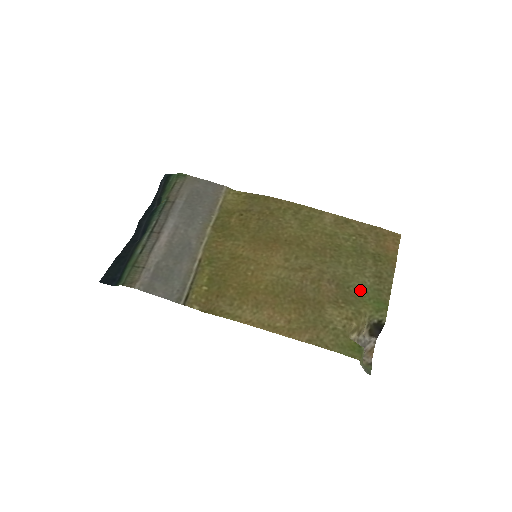
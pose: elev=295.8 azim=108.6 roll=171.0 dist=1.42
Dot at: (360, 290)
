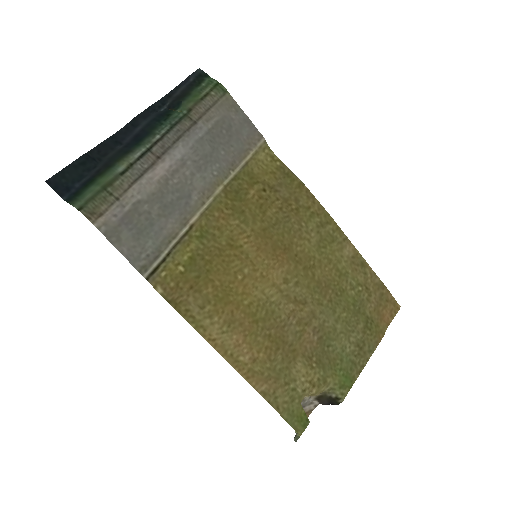
Dot at: (337, 354)
